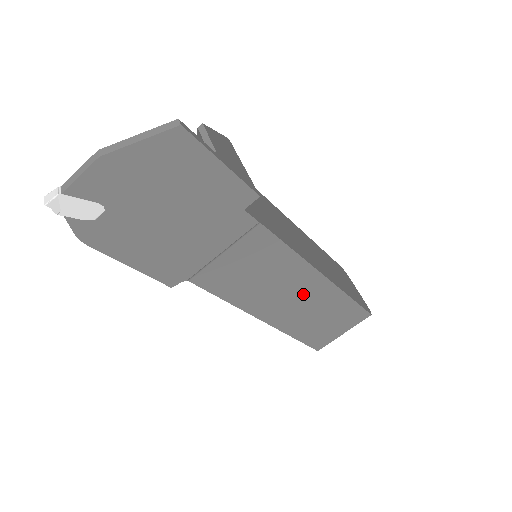
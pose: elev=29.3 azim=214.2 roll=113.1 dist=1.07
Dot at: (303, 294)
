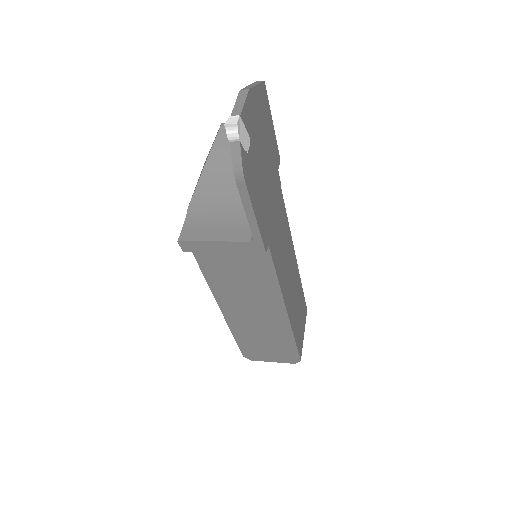
Dot at: (293, 277)
